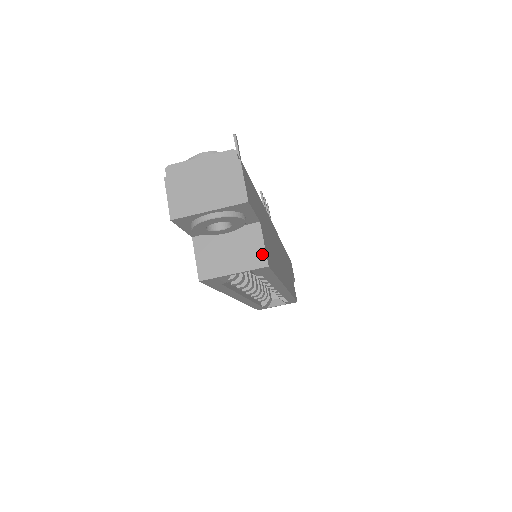
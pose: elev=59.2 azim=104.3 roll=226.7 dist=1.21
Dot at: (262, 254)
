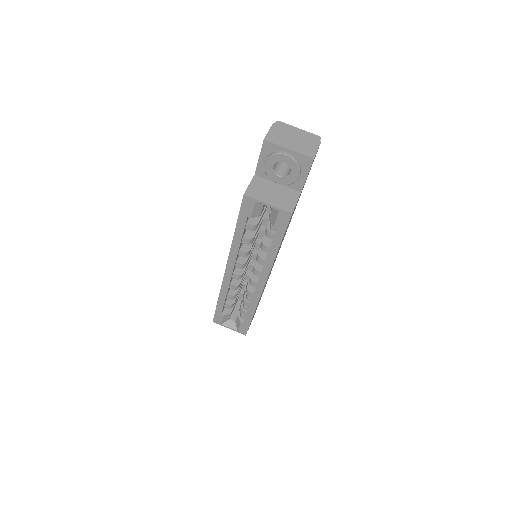
Dot at: (292, 206)
